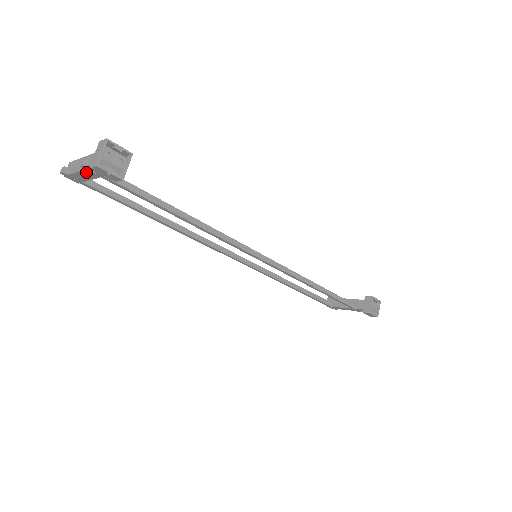
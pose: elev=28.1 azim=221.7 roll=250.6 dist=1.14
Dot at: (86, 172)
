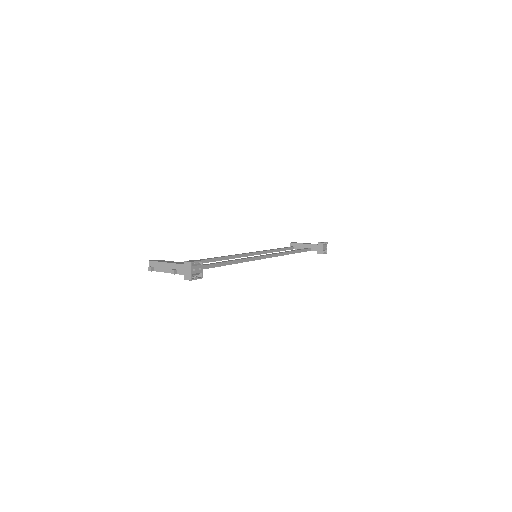
Dot at: occluded
